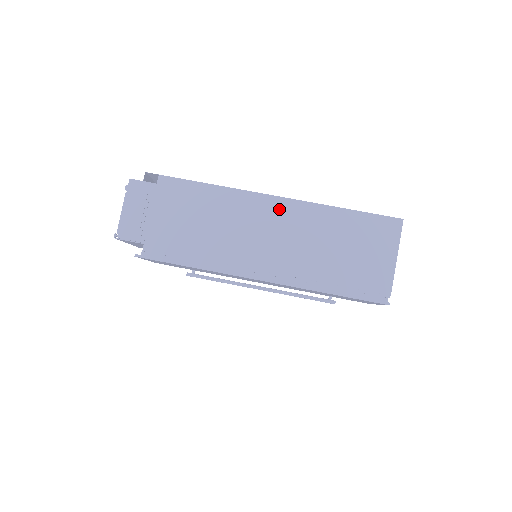
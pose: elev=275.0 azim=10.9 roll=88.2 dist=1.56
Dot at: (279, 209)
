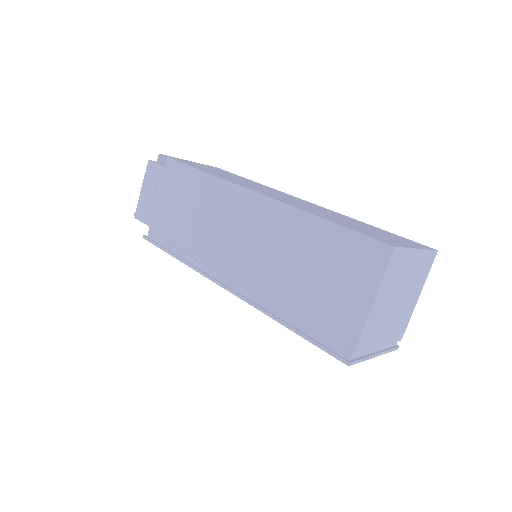
Dot at: (254, 208)
